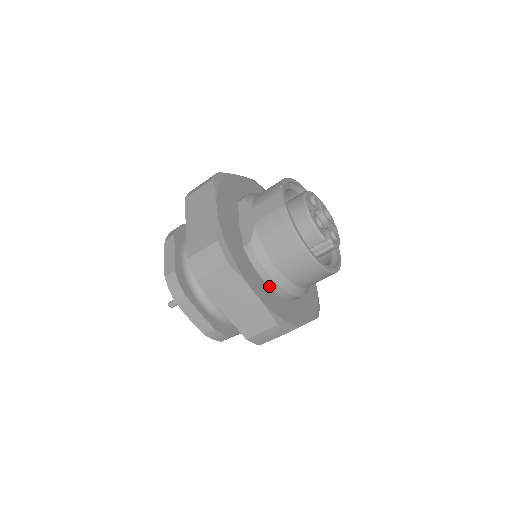
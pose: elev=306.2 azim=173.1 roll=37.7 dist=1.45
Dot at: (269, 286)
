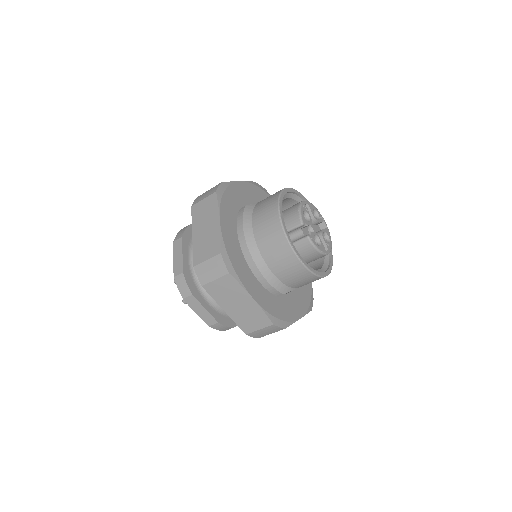
Dot at: (239, 240)
